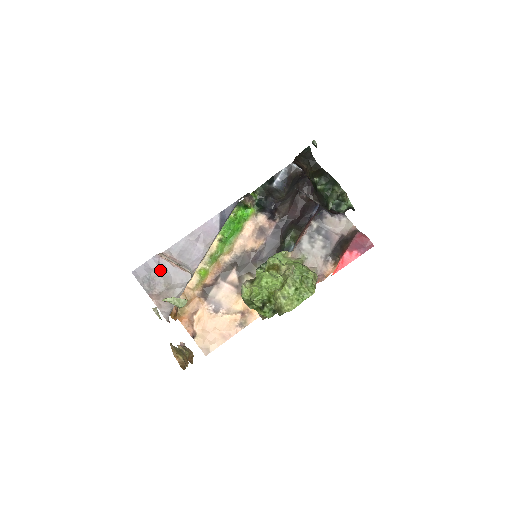
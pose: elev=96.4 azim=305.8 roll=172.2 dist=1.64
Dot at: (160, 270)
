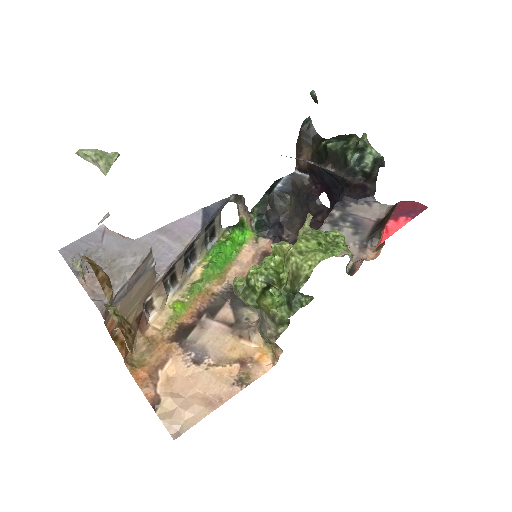
Dot at: (103, 244)
